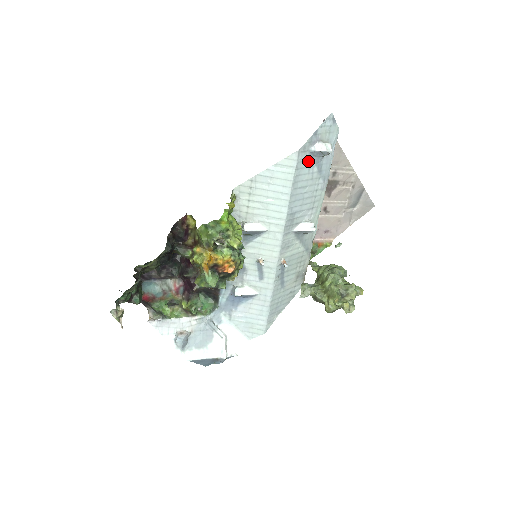
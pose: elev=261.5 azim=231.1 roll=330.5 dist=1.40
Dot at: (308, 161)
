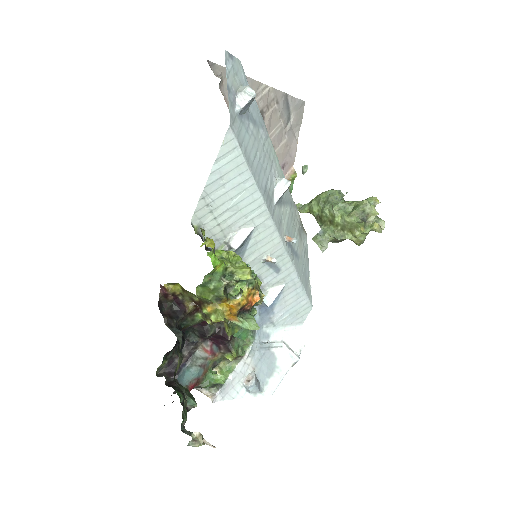
Dot at: (242, 126)
